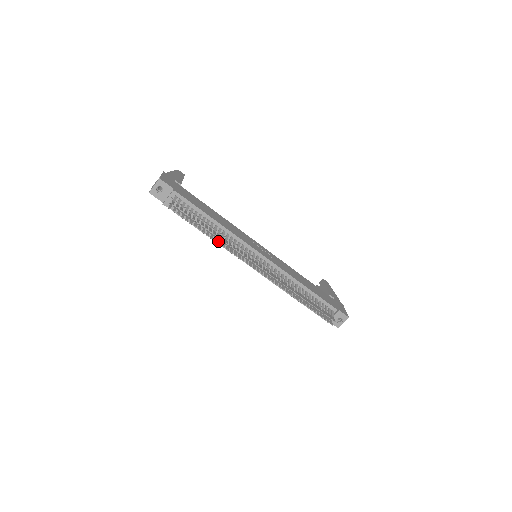
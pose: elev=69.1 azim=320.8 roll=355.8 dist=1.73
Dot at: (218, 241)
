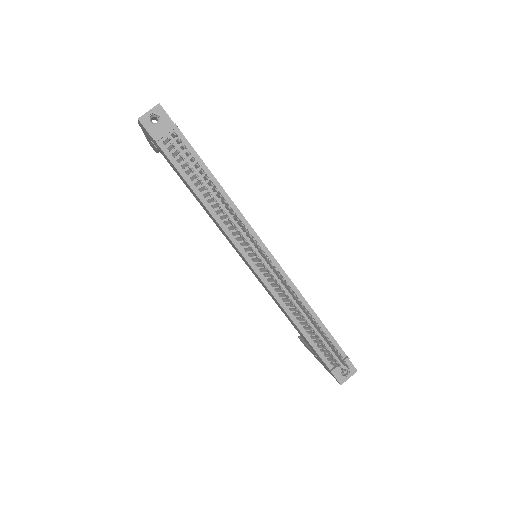
Dot at: (221, 209)
